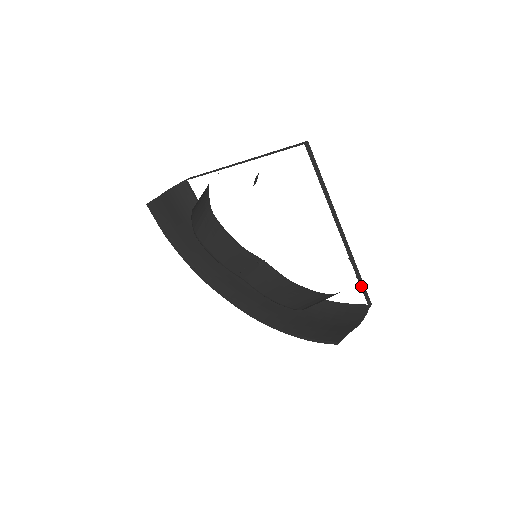
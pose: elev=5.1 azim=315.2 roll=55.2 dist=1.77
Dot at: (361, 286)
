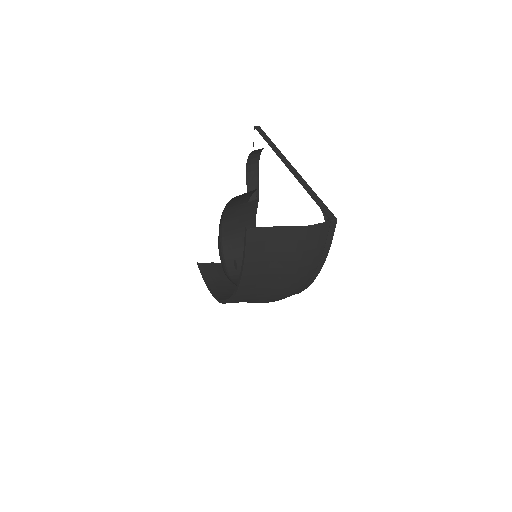
Dot at: (316, 202)
